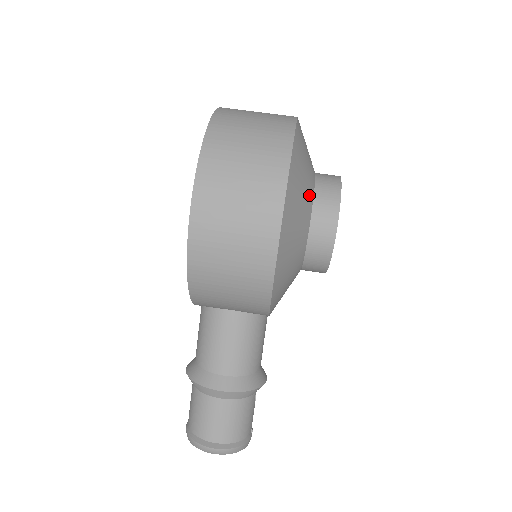
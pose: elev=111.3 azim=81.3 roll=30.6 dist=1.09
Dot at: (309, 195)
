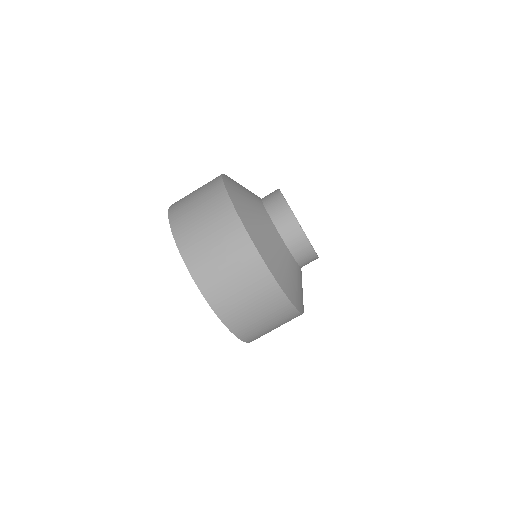
Dot at: (295, 269)
